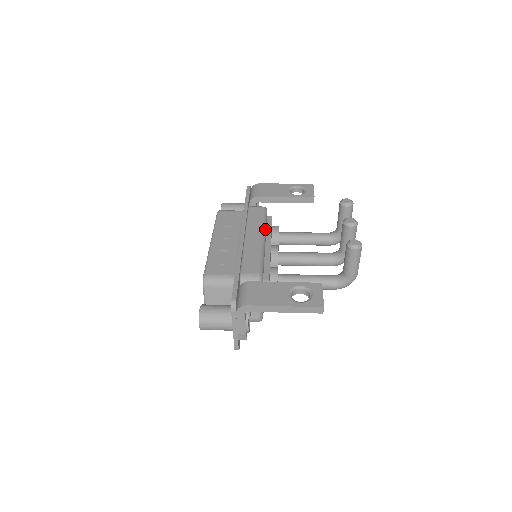
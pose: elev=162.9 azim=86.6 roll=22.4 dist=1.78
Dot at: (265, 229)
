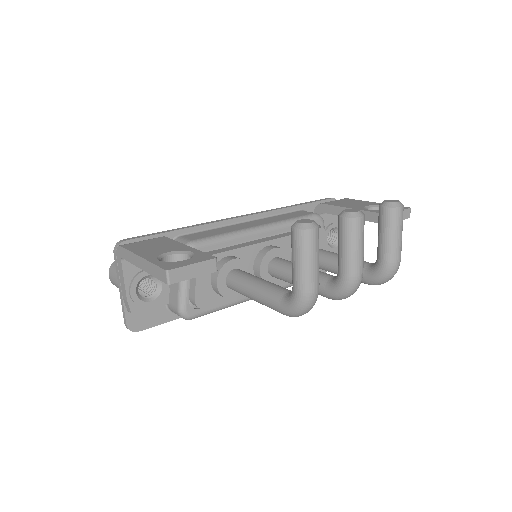
Dot at: (281, 225)
